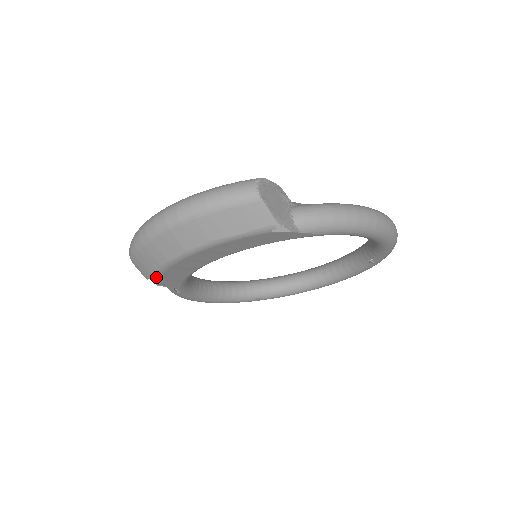
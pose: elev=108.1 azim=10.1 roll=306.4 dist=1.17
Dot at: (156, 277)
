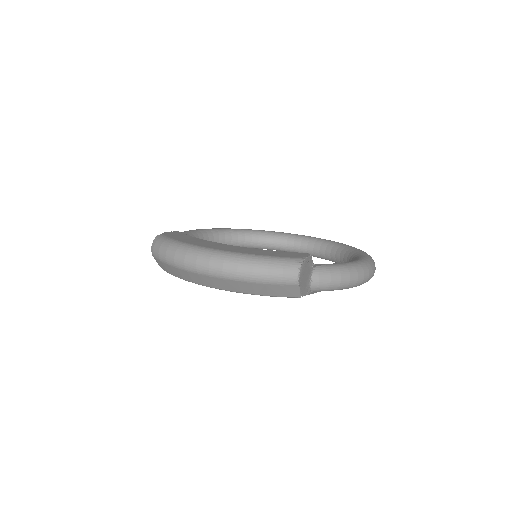
Dot at: occluded
